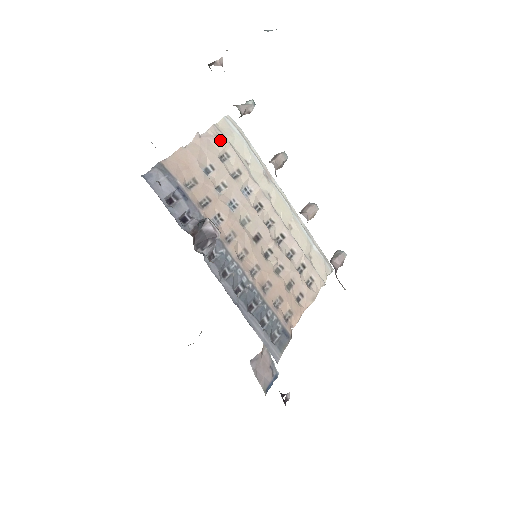
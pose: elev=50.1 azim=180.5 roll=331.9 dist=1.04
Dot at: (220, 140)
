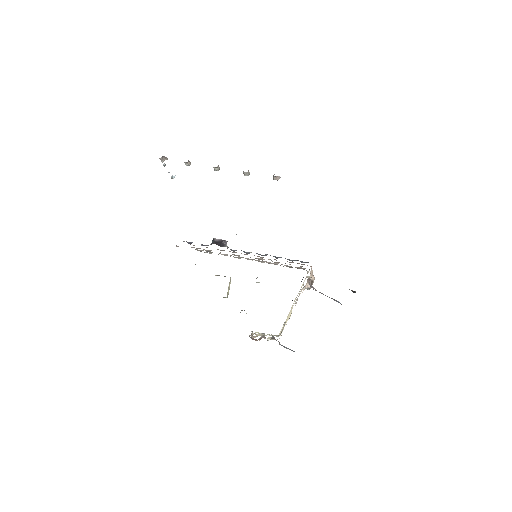
Dot at: occluded
